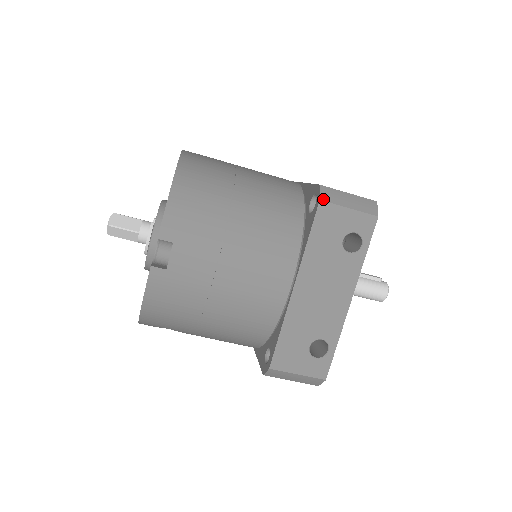
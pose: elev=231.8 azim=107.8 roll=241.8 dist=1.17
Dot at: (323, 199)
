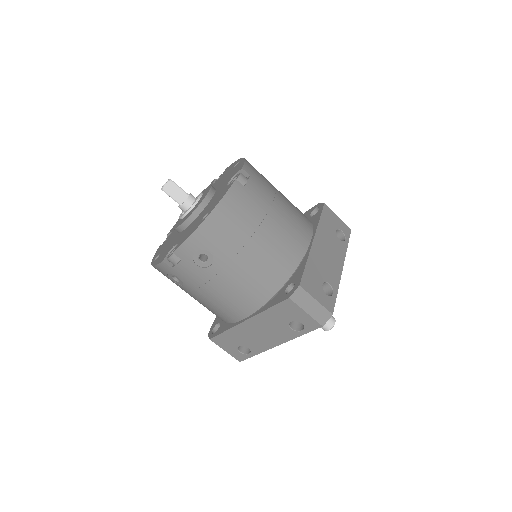
Dot at: (325, 205)
